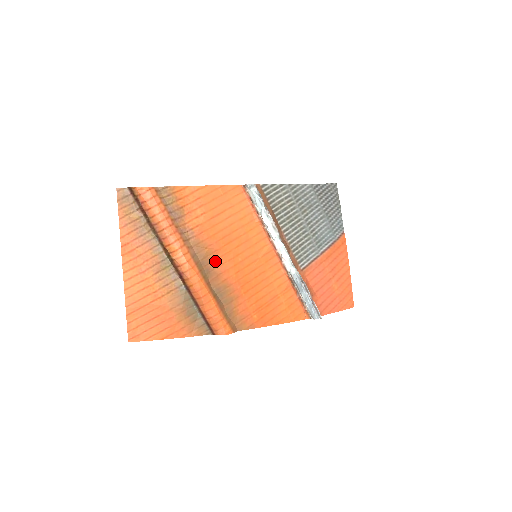
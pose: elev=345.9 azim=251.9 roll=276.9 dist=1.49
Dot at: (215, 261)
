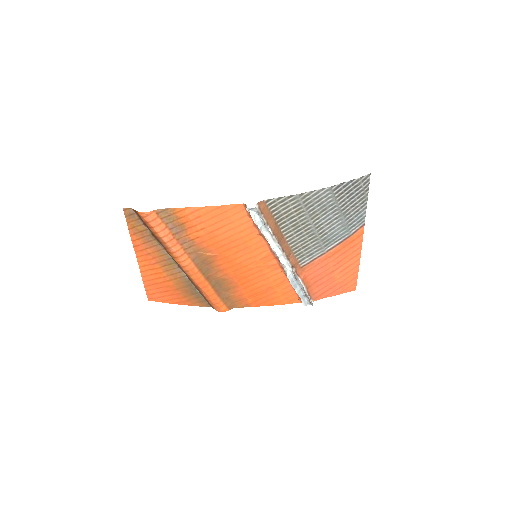
Dot at: (214, 262)
